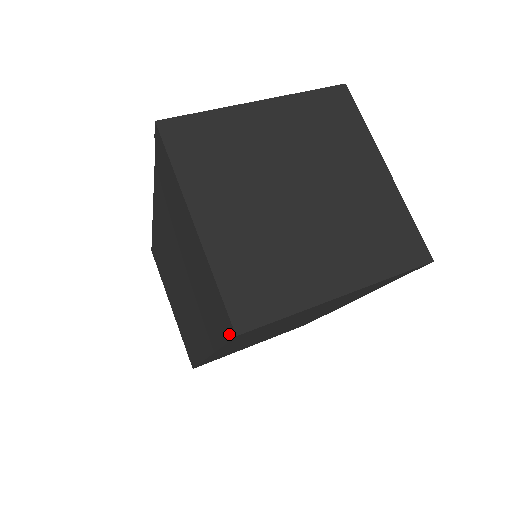
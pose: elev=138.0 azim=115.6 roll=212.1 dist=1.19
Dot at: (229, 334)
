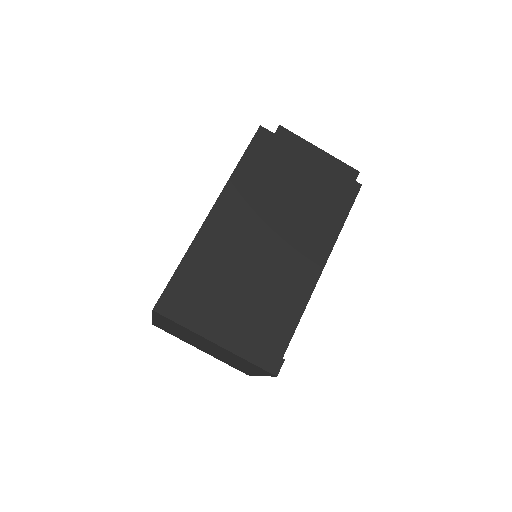
Dot at: occluded
